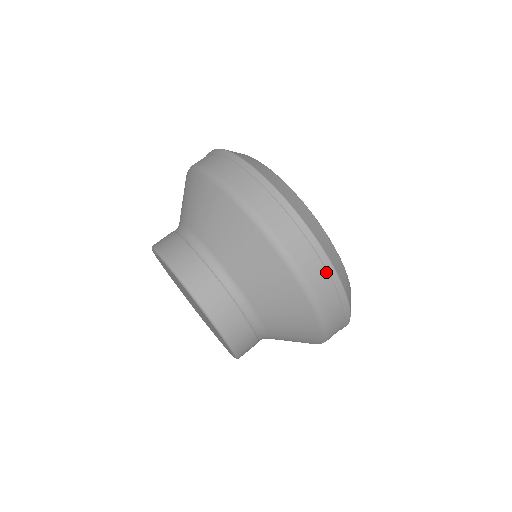
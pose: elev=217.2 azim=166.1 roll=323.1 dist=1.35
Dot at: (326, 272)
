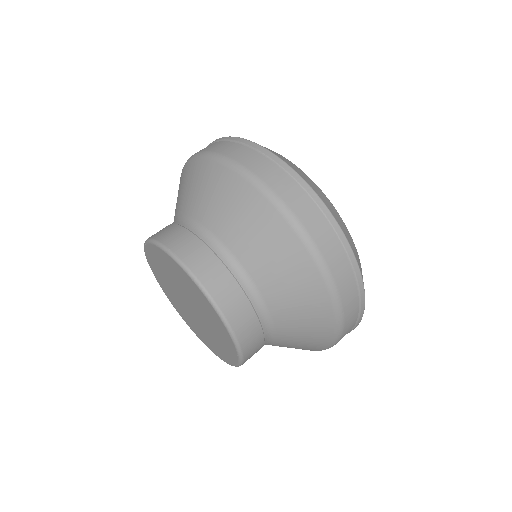
Dot at: (356, 286)
